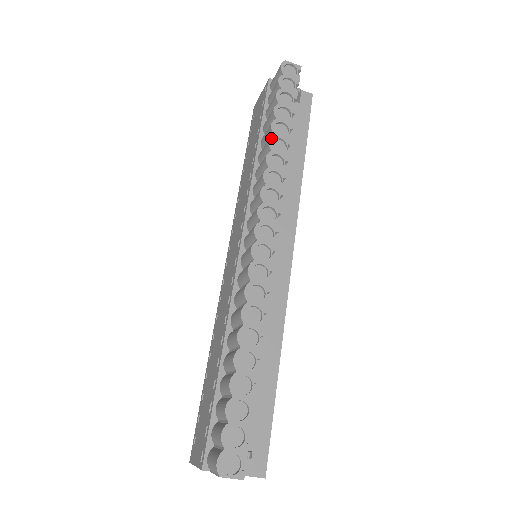
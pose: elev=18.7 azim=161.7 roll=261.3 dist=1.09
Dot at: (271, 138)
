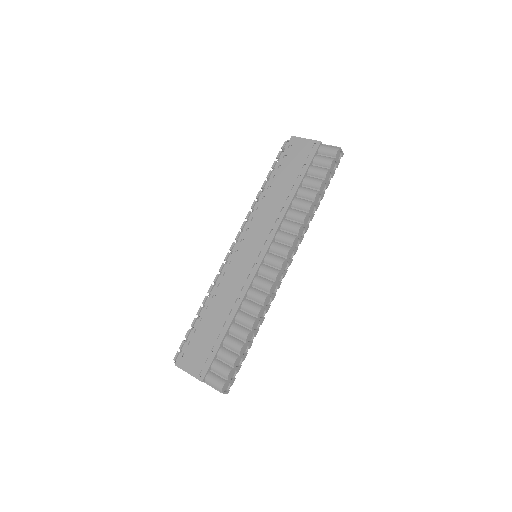
Dot at: (312, 204)
